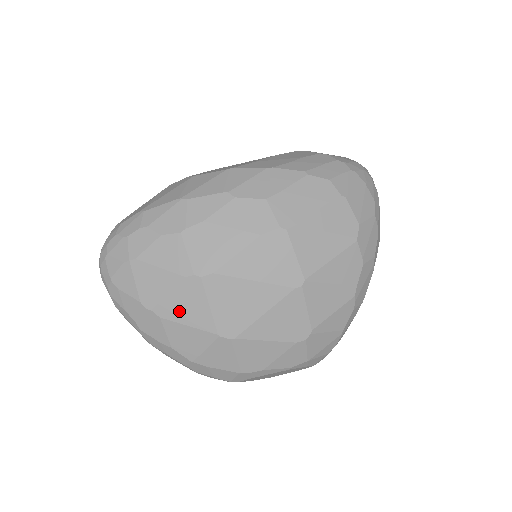
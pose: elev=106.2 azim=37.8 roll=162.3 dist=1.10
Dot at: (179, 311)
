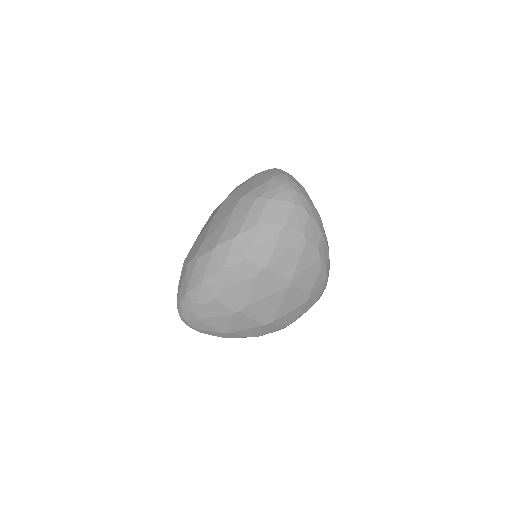
Dot at: (239, 327)
